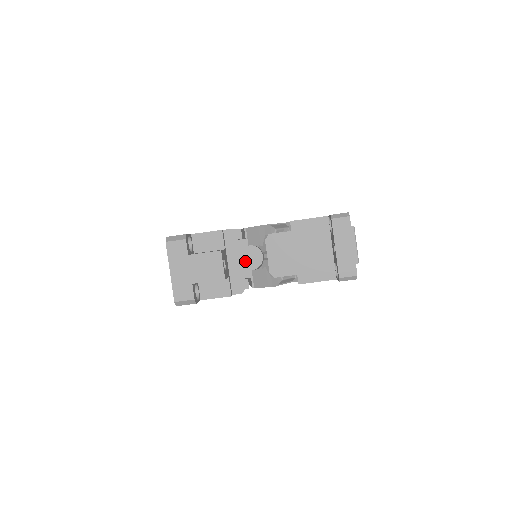
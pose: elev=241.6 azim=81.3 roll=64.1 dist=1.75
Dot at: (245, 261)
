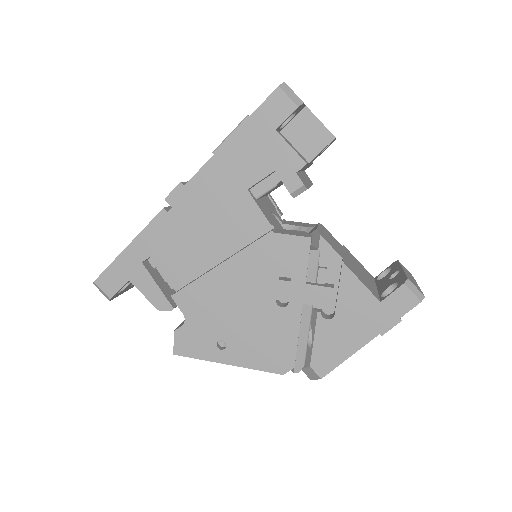
Dot at: (274, 221)
